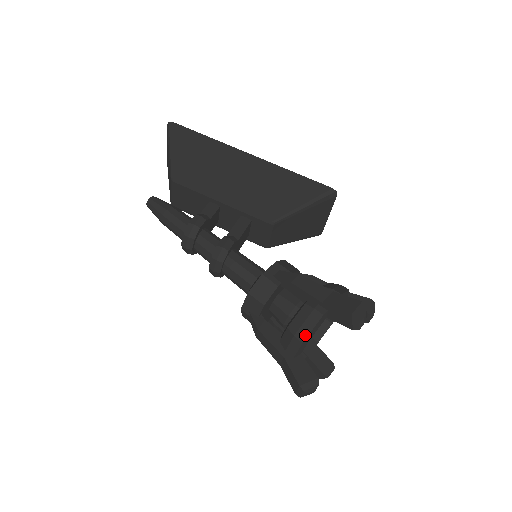
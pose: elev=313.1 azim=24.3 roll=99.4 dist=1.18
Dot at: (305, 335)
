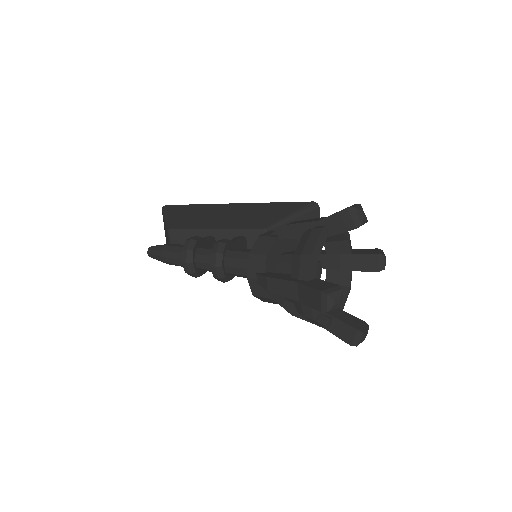
Dot at: (311, 249)
